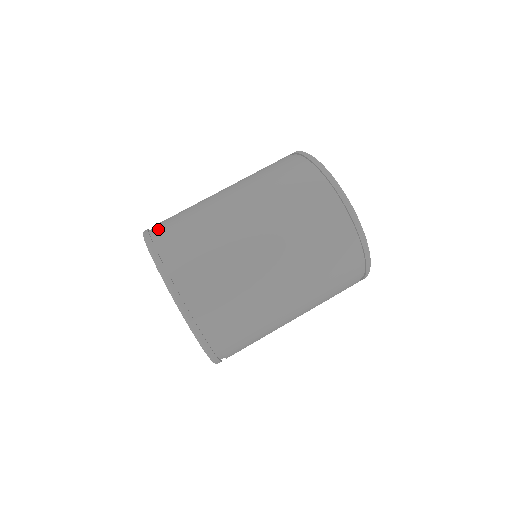
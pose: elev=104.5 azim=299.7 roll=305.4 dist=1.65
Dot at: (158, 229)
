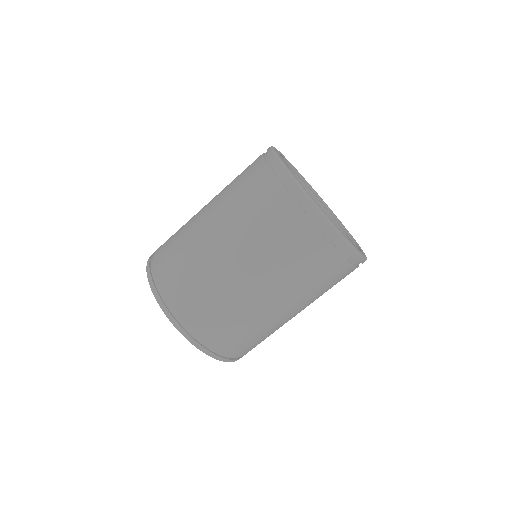
Dot at: (186, 319)
